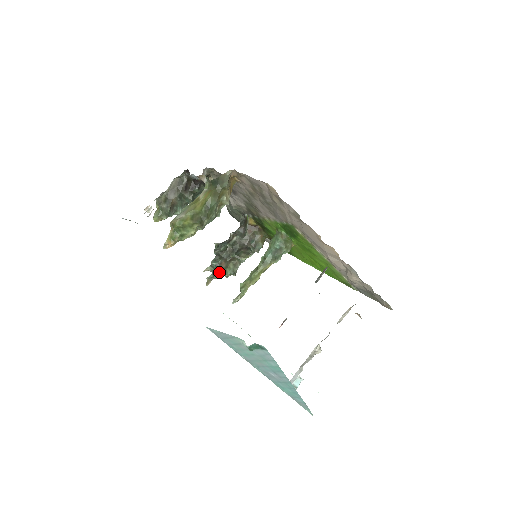
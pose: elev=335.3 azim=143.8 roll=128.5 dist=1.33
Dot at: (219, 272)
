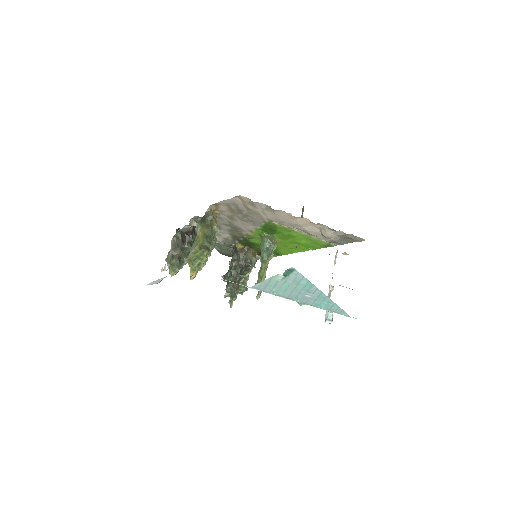
Dot at: (235, 292)
